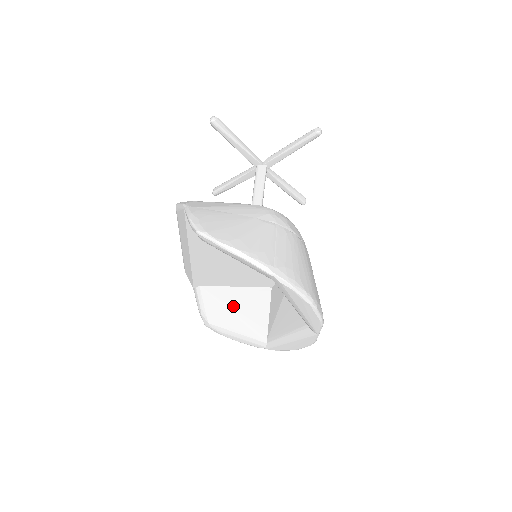
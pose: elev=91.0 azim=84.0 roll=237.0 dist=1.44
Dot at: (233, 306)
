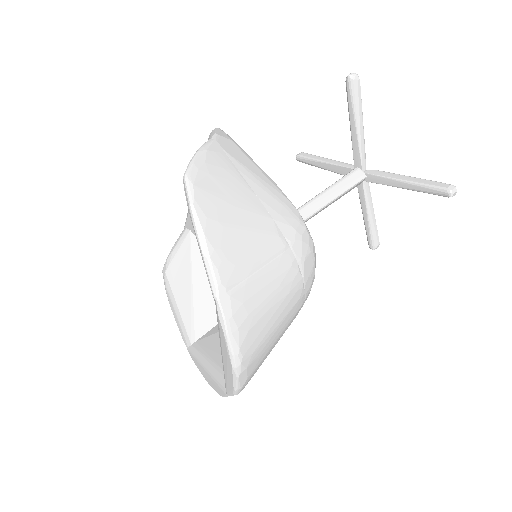
Dot at: (199, 279)
